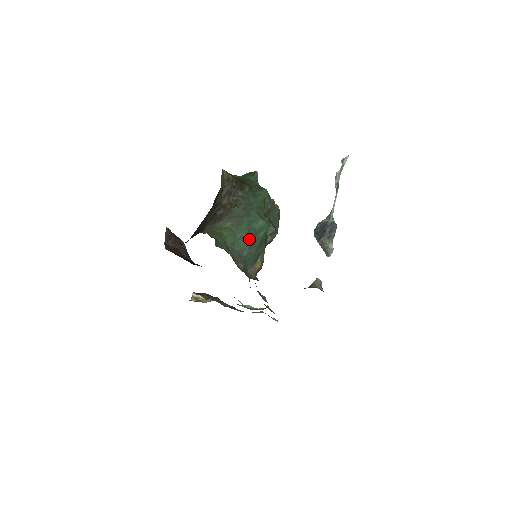
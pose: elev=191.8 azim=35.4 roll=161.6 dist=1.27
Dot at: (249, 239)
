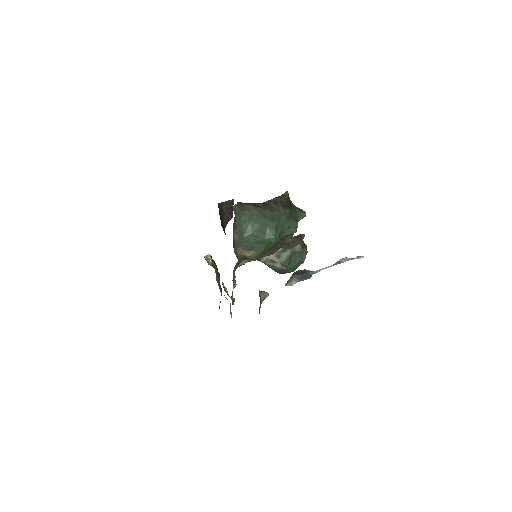
Dot at: (256, 231)
